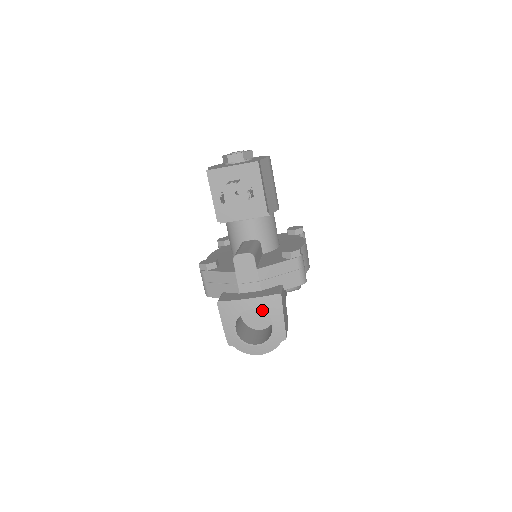
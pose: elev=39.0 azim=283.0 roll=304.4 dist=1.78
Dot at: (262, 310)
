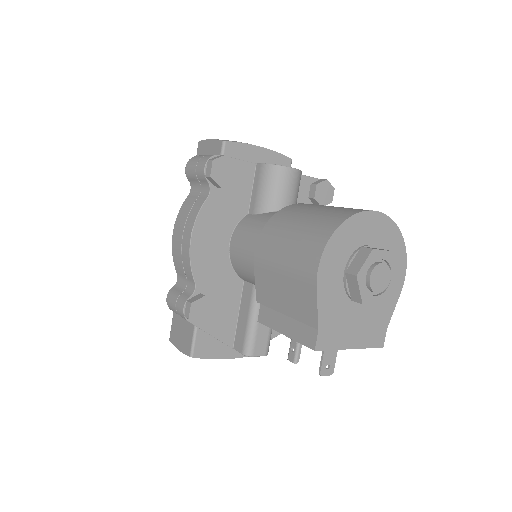
Dot at: occluded
